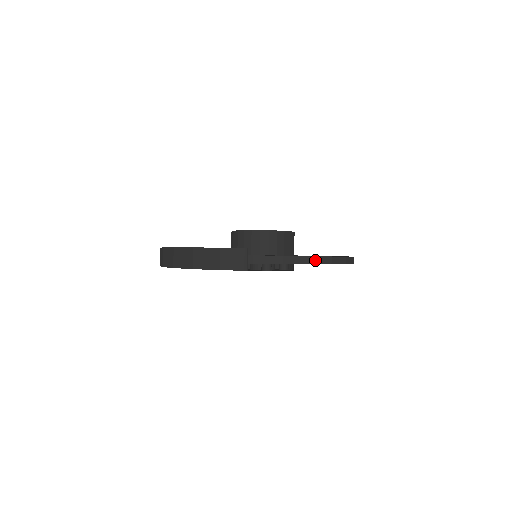
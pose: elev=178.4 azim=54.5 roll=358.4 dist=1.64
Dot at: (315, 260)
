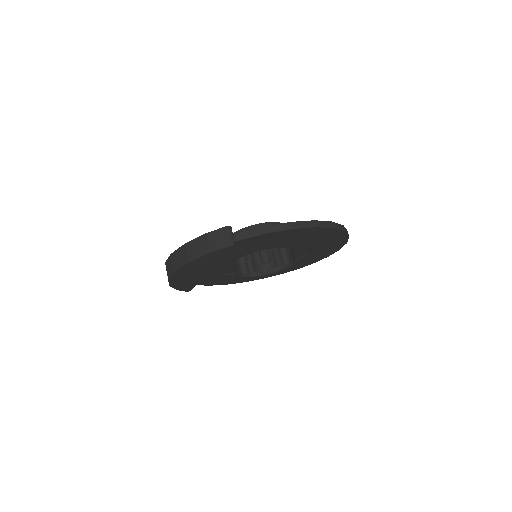
Dot at: (298, 225)
